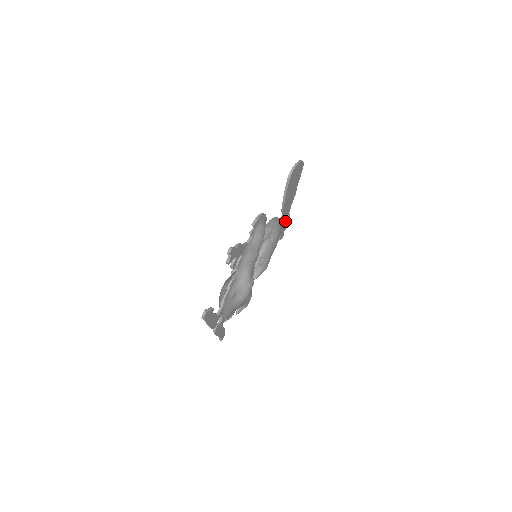
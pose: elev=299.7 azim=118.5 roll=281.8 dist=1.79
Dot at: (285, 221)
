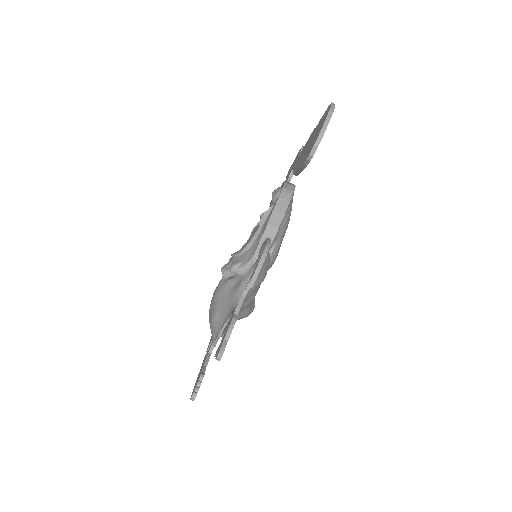
Dot at: occluded
